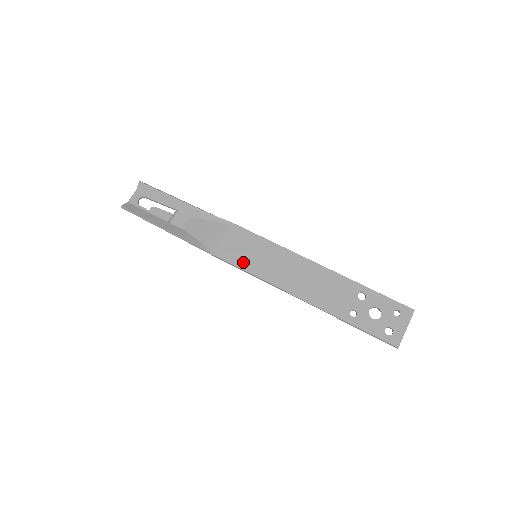
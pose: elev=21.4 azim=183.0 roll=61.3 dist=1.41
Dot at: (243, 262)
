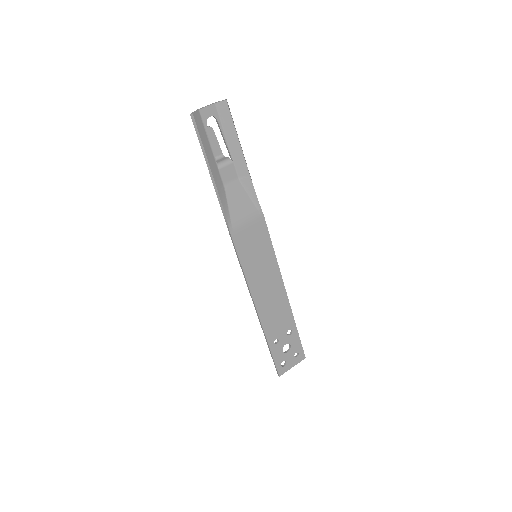
Dot at: (246, 257)
